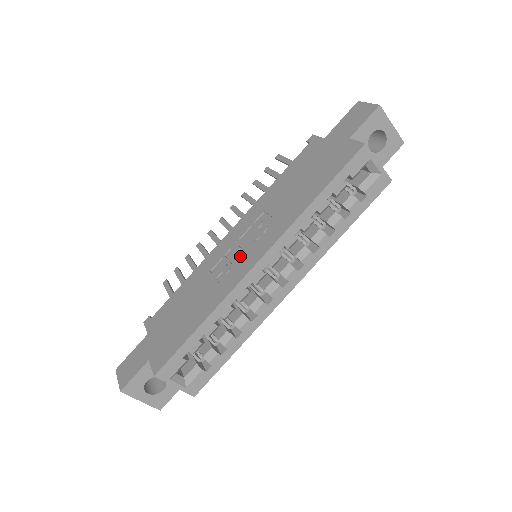
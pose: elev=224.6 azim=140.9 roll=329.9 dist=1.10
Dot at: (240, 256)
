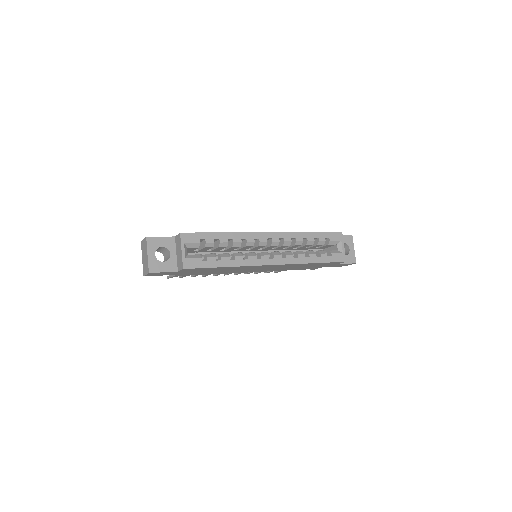
Dot at: occluded
